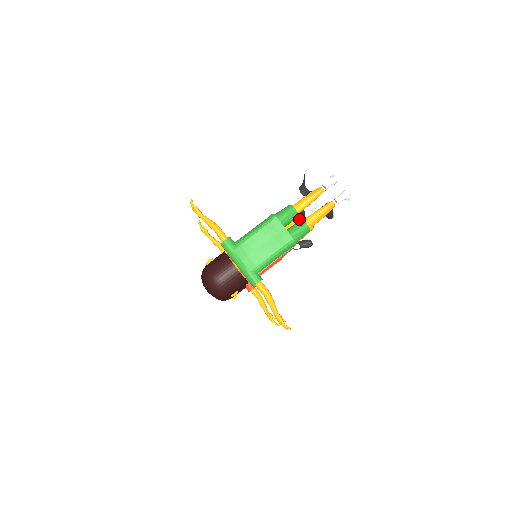
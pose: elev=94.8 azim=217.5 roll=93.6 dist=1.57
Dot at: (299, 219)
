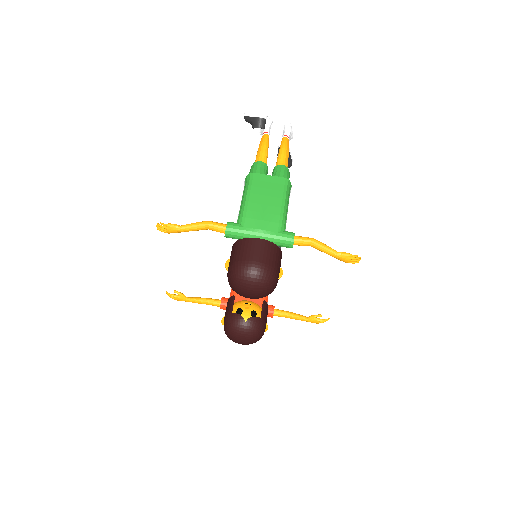
Dot at: occluded
